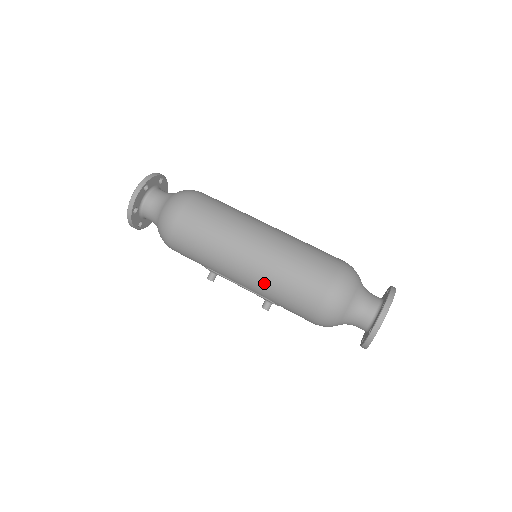
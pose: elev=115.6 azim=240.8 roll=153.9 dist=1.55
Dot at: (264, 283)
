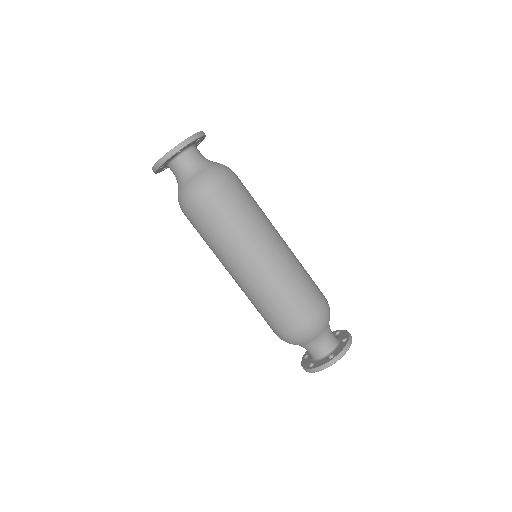
Dot at: occluded
